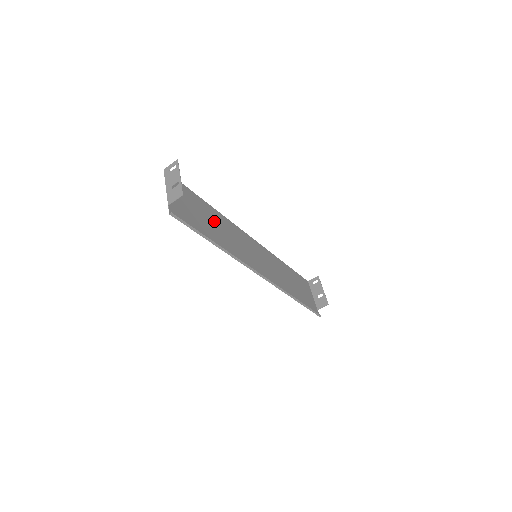
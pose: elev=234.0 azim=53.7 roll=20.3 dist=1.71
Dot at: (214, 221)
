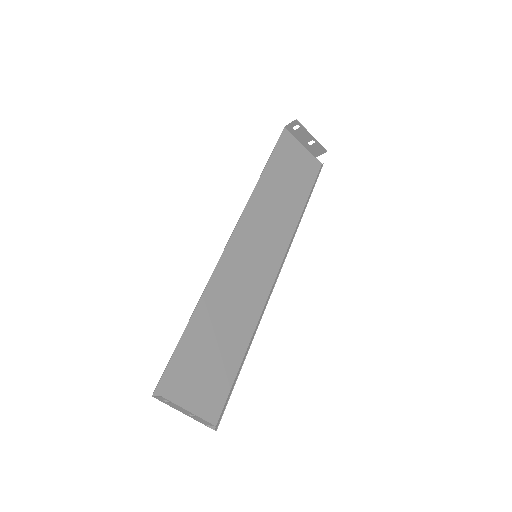
Dot at: (215, 324)
